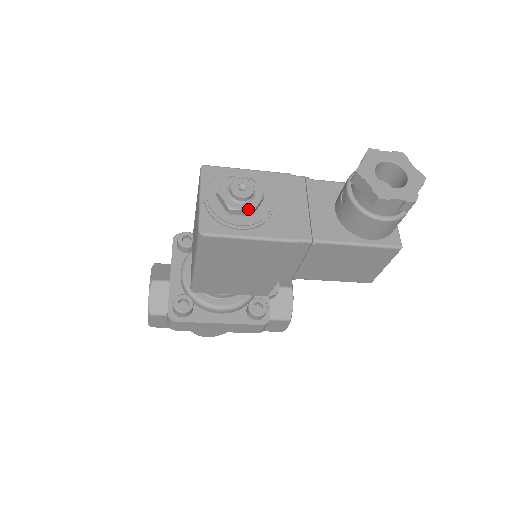
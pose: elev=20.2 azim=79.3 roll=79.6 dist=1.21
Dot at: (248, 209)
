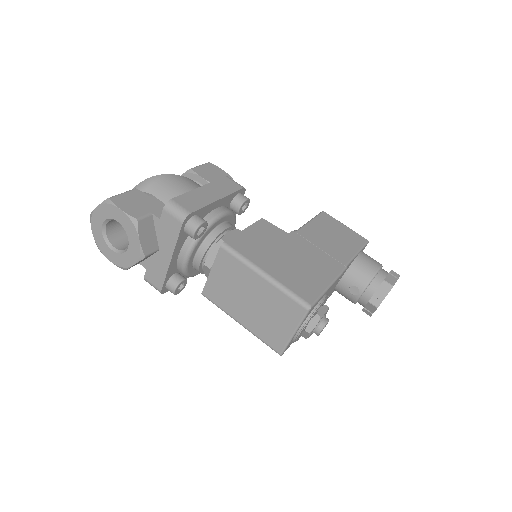
Dot at: occluded
